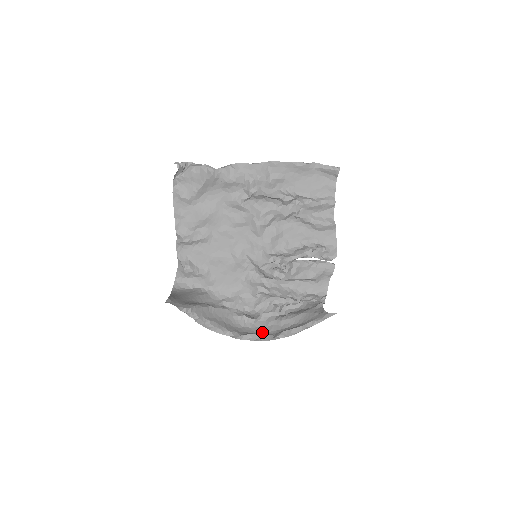
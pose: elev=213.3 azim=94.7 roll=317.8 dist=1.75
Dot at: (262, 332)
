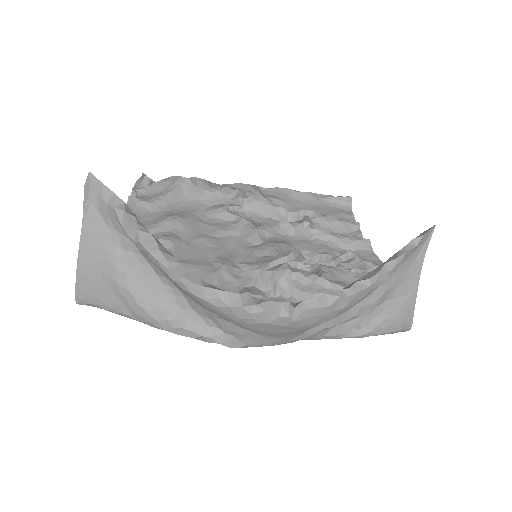
Dot at: occluded
